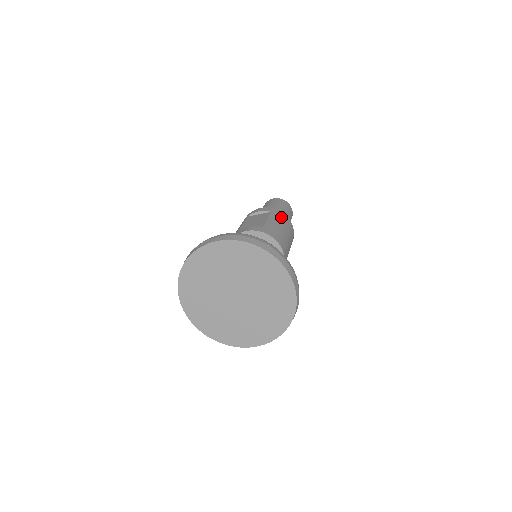
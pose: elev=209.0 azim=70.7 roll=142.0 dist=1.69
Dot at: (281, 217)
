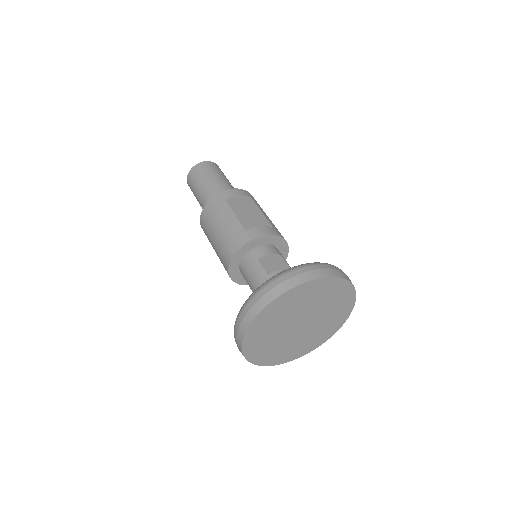
Dot at: occluded
